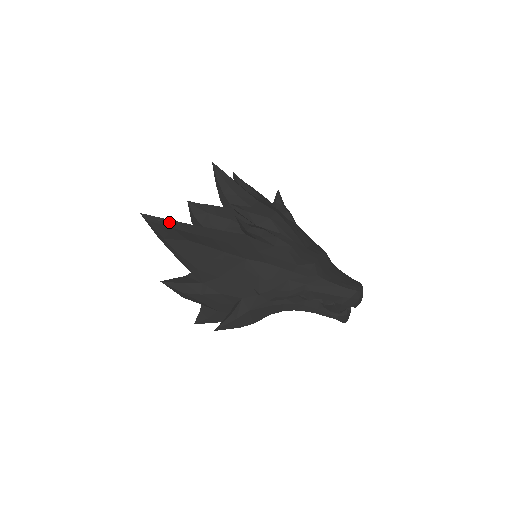
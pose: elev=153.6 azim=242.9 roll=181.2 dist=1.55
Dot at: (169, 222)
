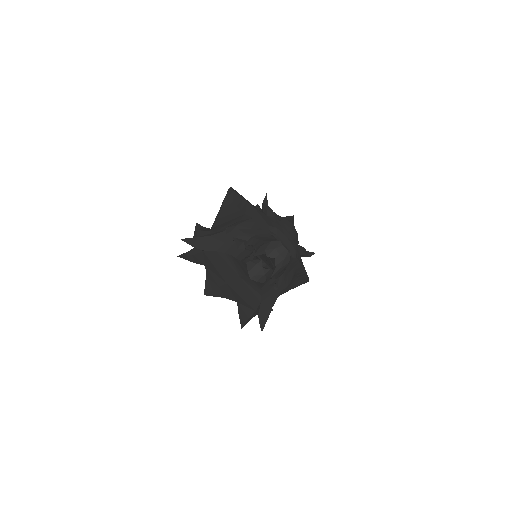
Dot at: occluded
